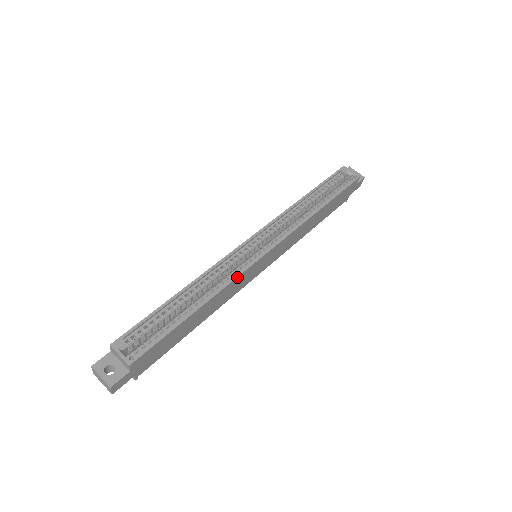
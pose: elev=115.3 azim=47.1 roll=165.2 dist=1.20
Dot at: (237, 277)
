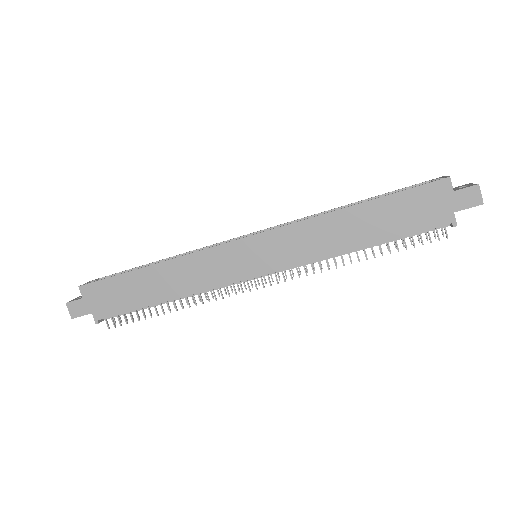
Dot at: (199, 251)
